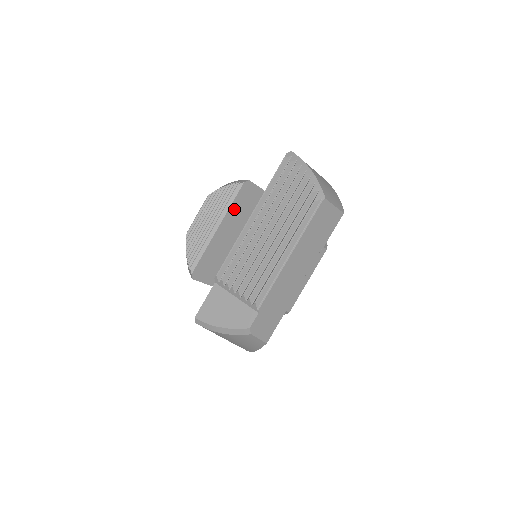
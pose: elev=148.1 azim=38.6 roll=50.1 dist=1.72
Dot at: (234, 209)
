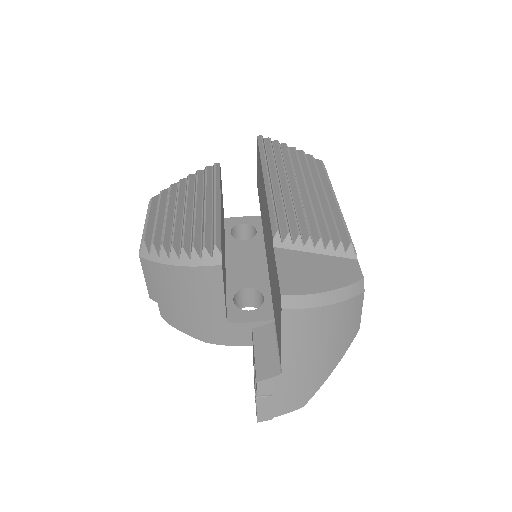
Dot at: occluded
